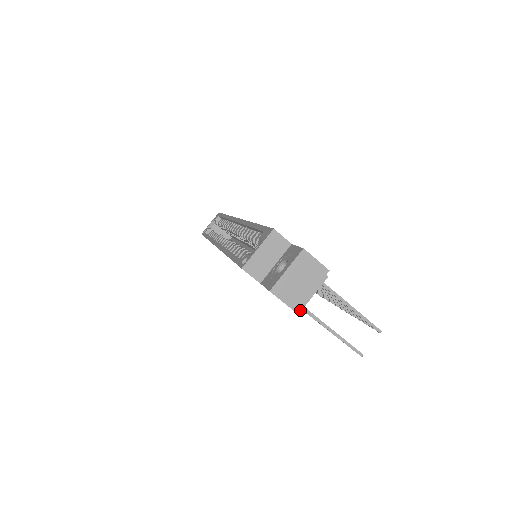
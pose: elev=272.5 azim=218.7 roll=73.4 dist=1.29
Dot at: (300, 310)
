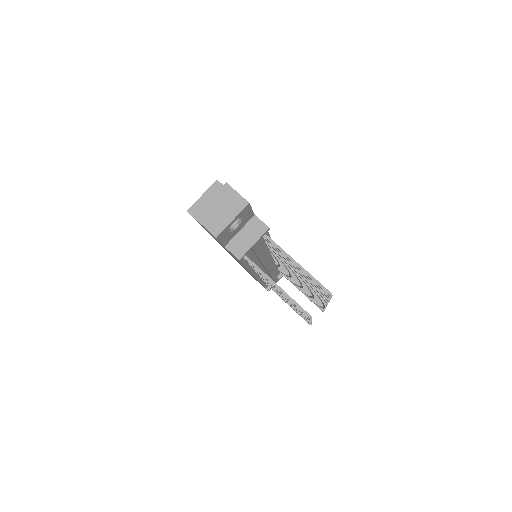
Dot at: (241, 257)
